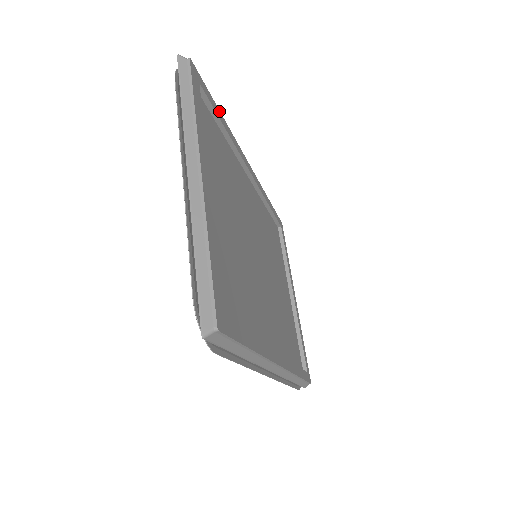
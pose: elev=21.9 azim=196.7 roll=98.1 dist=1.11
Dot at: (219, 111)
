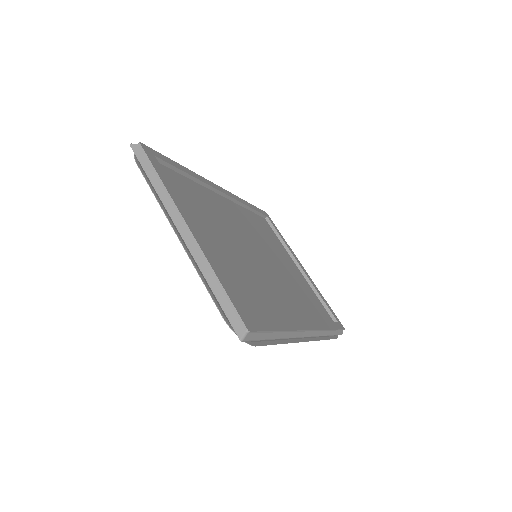
Dot at: (178, 164)
